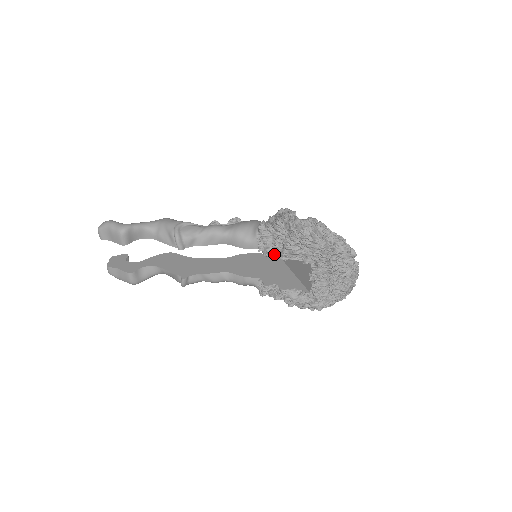
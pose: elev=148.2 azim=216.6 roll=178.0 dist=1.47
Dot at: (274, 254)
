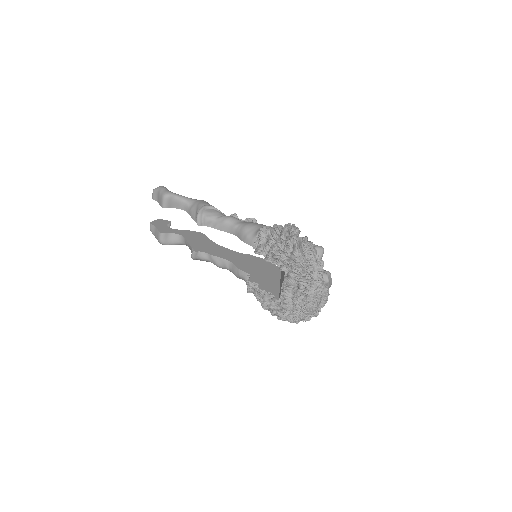
Dot at: (262, 254)
